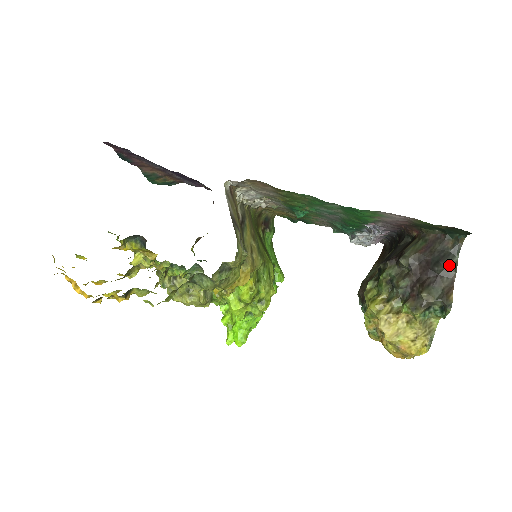
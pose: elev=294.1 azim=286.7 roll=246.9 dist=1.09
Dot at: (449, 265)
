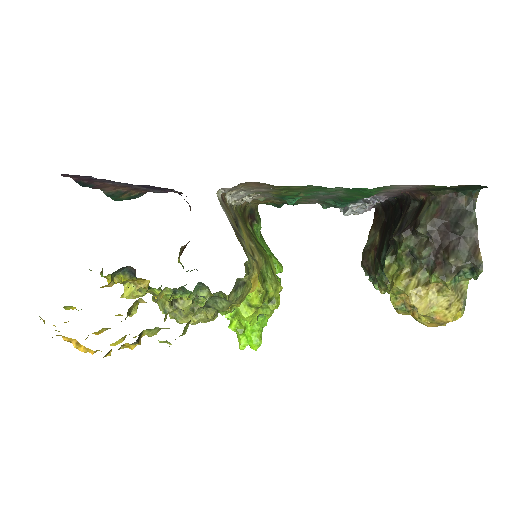
Dot at: (469, 224)
